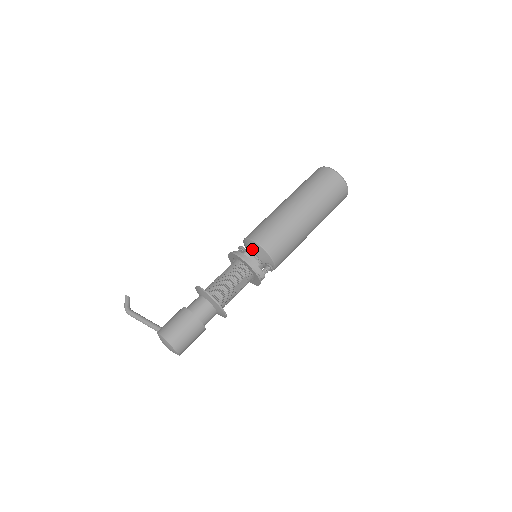
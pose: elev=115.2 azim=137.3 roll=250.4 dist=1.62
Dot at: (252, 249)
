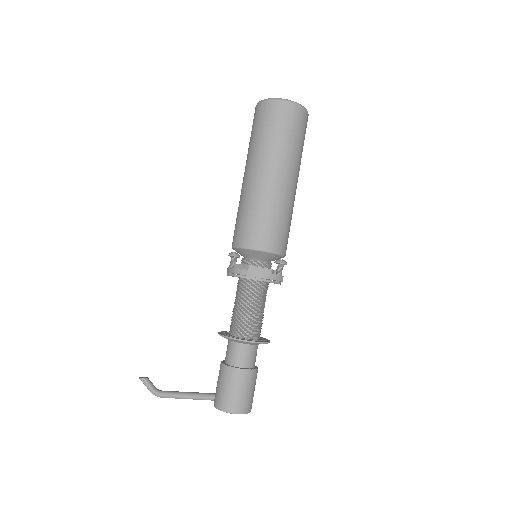
Dot at: (252, 256)
